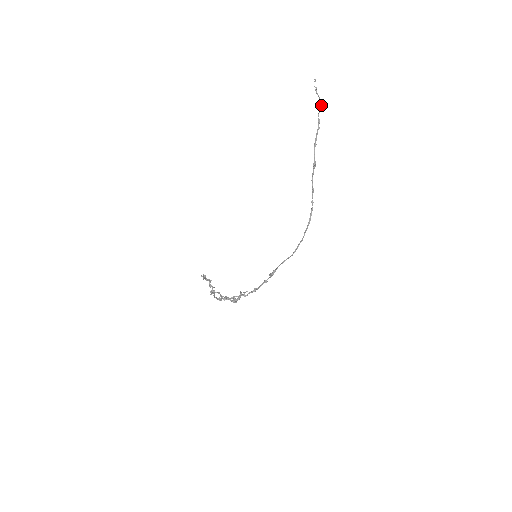
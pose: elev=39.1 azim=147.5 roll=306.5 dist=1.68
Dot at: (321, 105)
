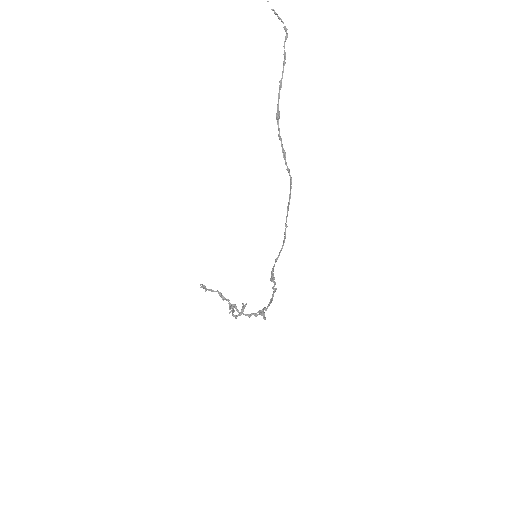
Dot at: (285, 31)
